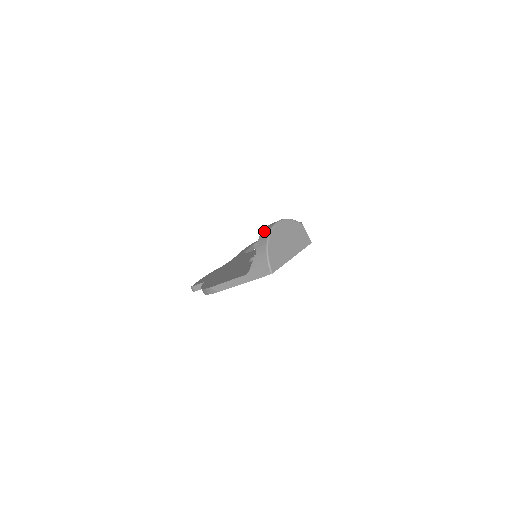
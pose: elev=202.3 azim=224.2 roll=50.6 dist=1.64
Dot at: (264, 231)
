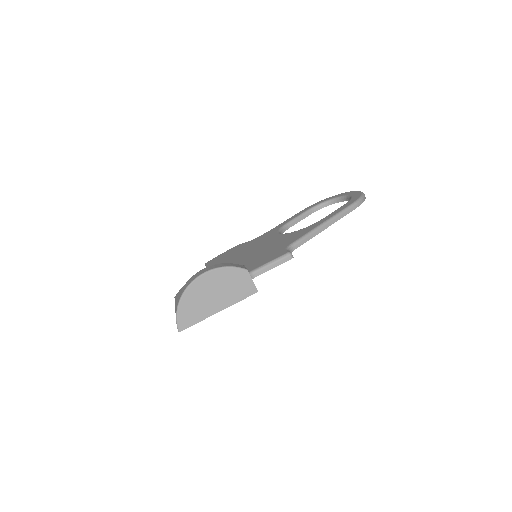
Dot at: (190, 279)
